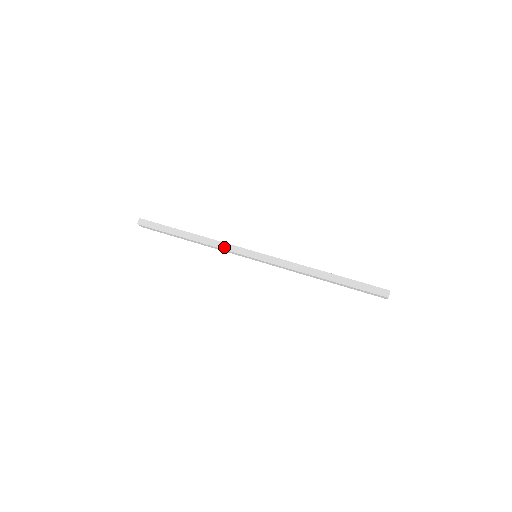
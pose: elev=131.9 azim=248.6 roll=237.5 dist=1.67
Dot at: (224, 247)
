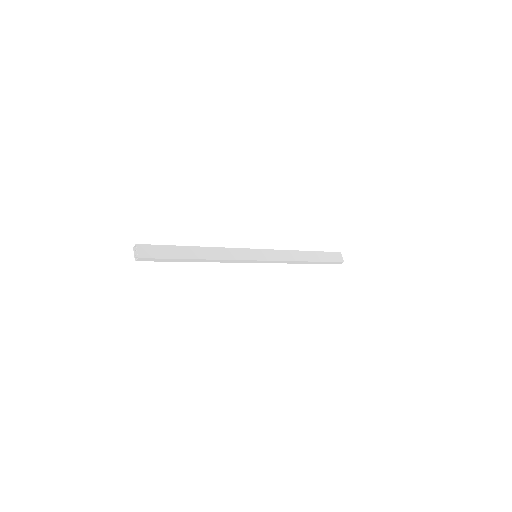
Dot at: (230, 249)
